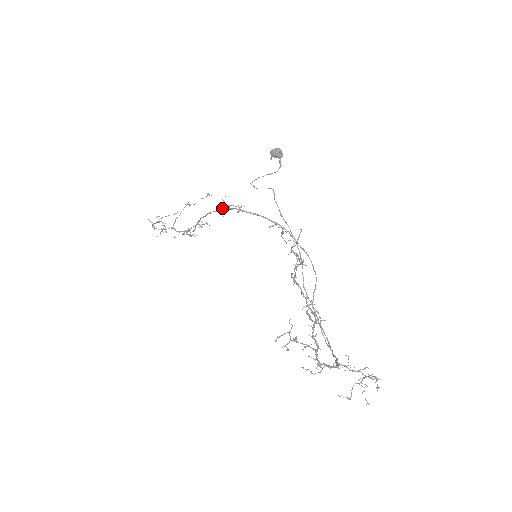
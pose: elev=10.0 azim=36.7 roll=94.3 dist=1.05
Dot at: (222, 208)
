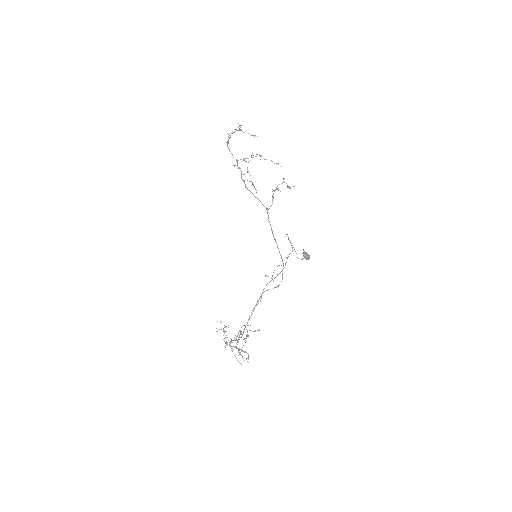
Dot at: (267, 208)
